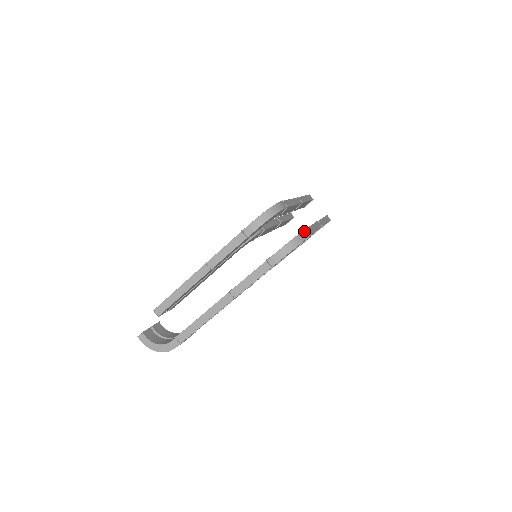
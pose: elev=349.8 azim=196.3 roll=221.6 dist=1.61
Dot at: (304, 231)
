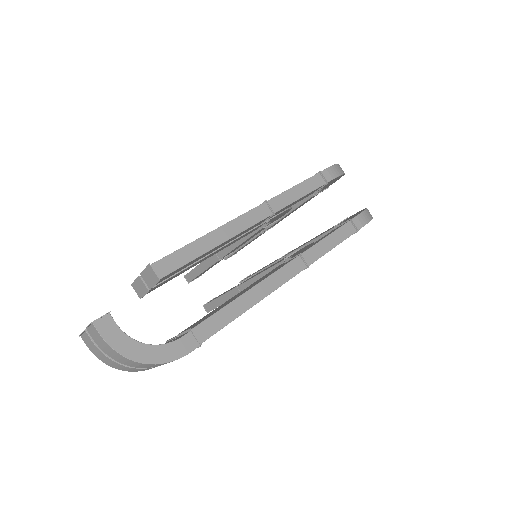
Dot at: occluded
